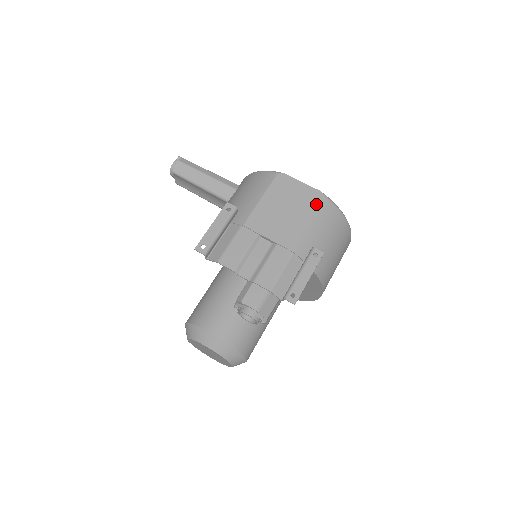
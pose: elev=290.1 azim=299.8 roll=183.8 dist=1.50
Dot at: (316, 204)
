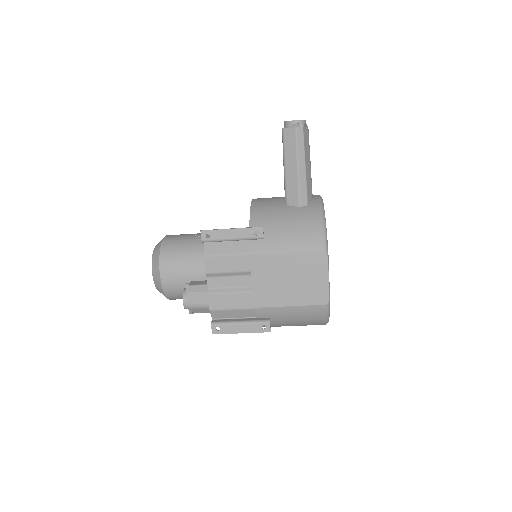
Dot at: (313, 302)
